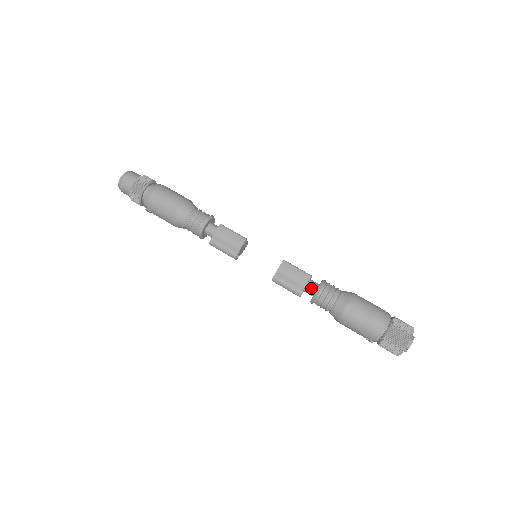
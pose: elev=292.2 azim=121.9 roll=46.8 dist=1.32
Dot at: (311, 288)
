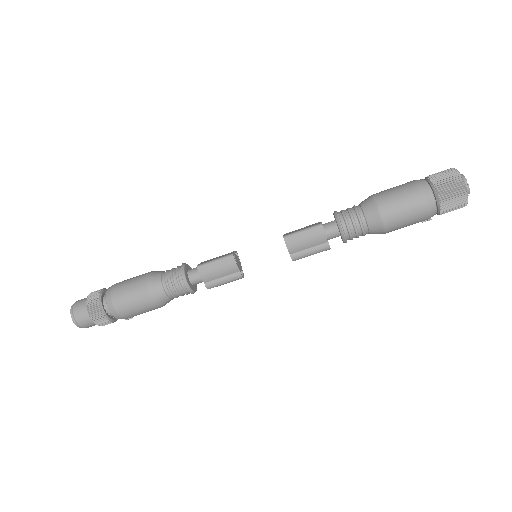
Dot at: (333, 234)
